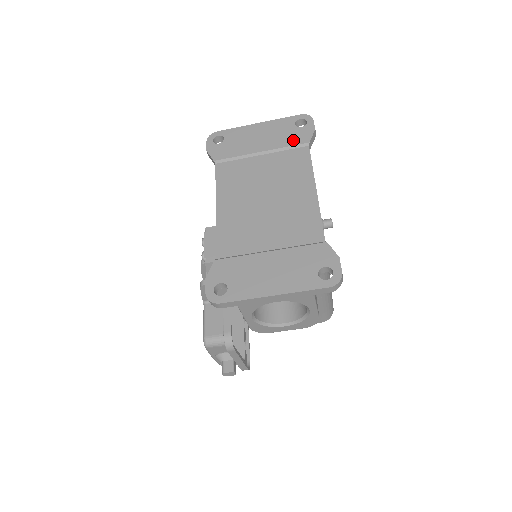
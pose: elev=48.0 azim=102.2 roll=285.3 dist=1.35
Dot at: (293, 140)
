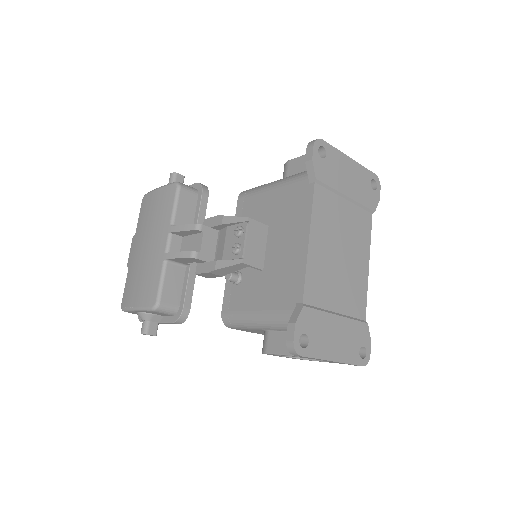
Dot at: (367, 201)
